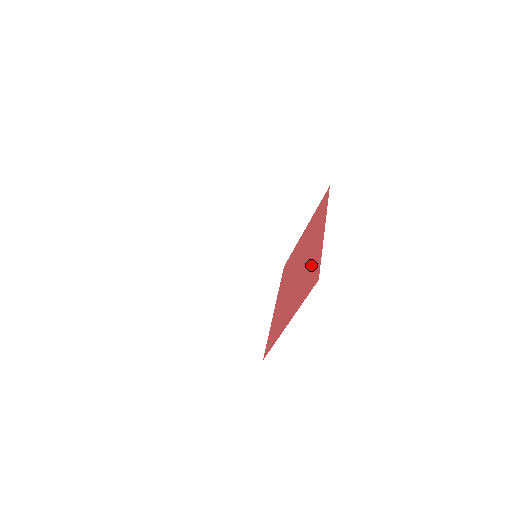
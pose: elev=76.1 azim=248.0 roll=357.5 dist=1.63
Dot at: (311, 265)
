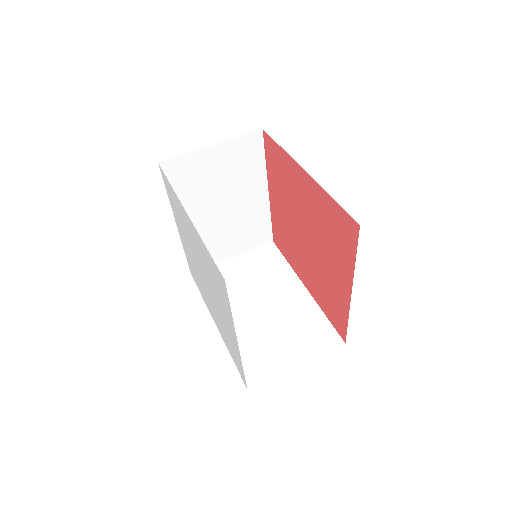
Dot at: (325, 218)
